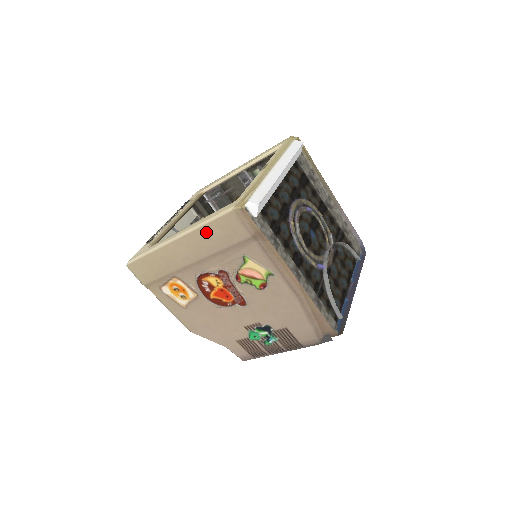
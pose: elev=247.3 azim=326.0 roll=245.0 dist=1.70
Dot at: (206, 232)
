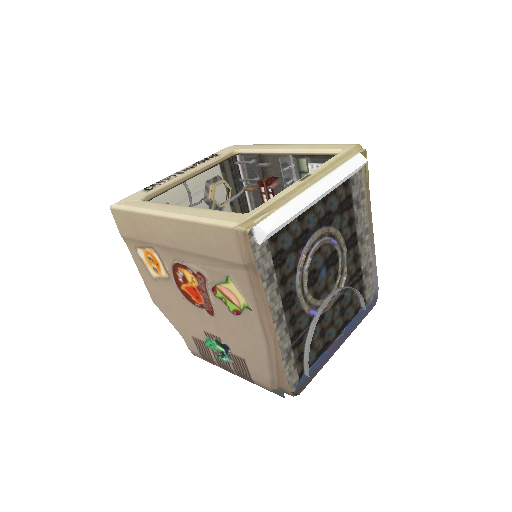
Dot at: (198, 230)
